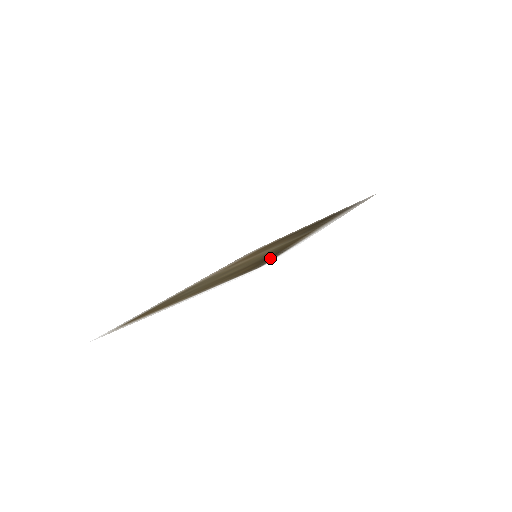
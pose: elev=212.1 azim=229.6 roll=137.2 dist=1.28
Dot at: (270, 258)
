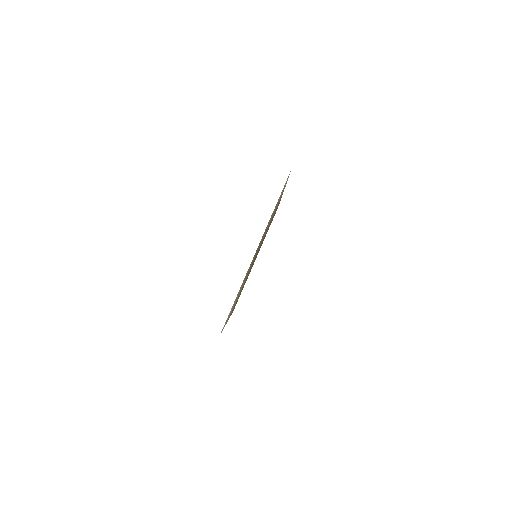
Dot at: occluded
